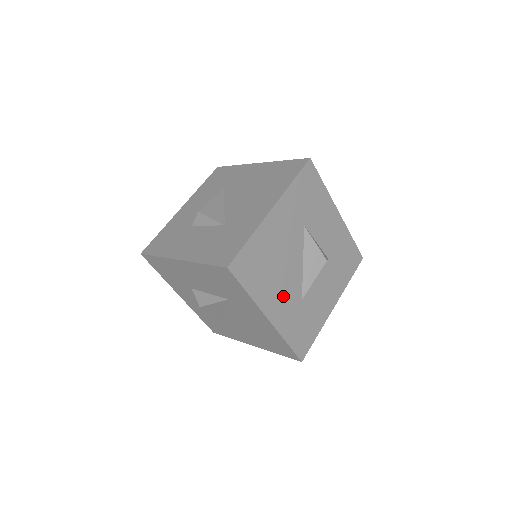
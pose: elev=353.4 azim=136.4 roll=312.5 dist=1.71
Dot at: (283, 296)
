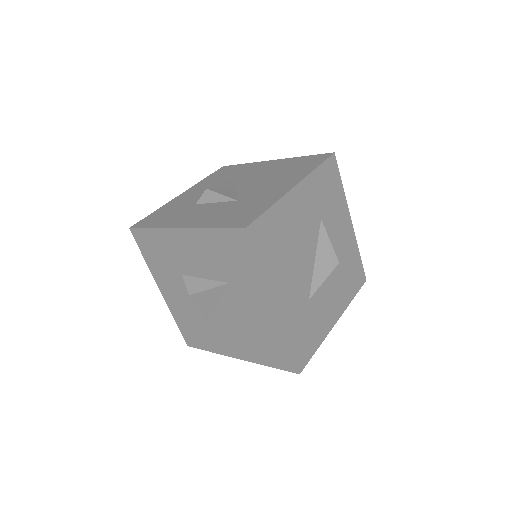
Dot at: (292, 287)
